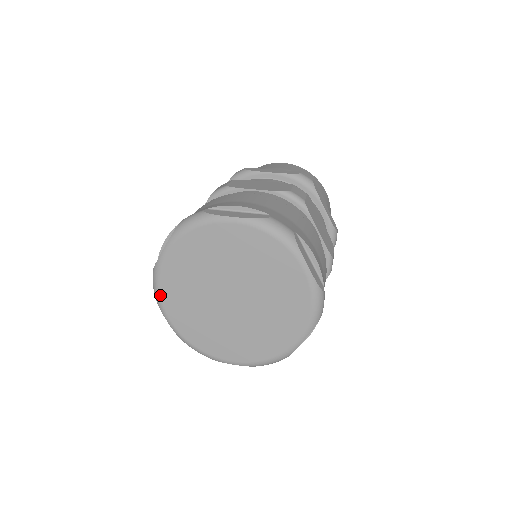
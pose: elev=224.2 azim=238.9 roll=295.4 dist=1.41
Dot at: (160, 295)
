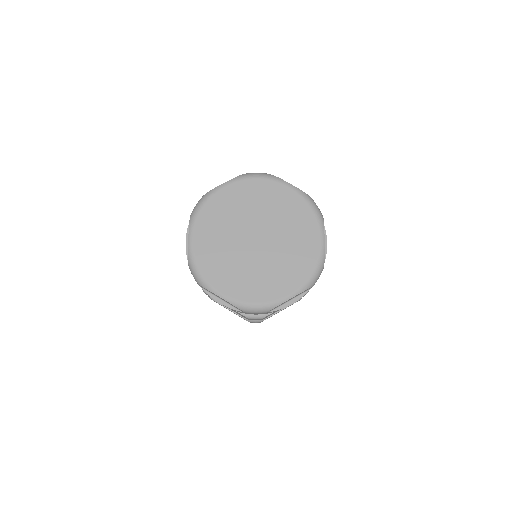
Dot at: (199, 214)
